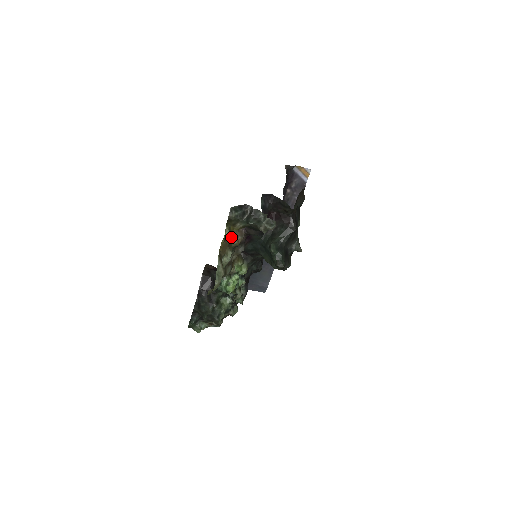
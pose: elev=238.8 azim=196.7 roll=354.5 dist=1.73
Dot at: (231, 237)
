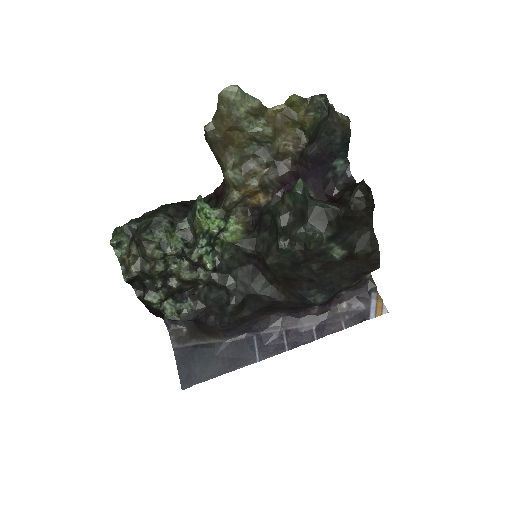
Dot at: (287, 134)
